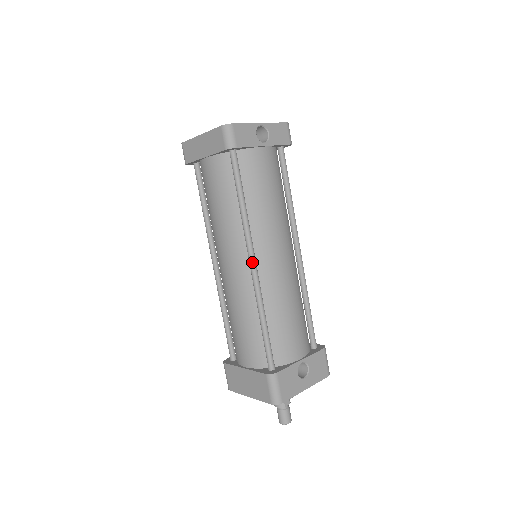
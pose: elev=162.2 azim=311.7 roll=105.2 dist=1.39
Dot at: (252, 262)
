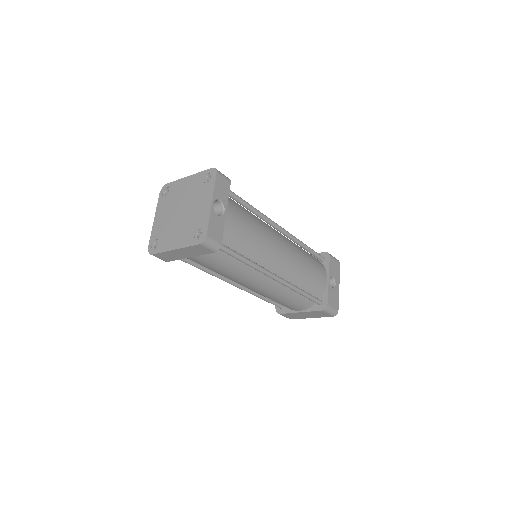
Dot at: (276, 279)
